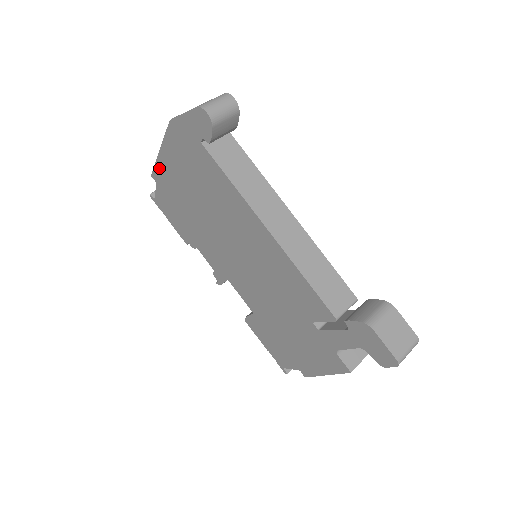
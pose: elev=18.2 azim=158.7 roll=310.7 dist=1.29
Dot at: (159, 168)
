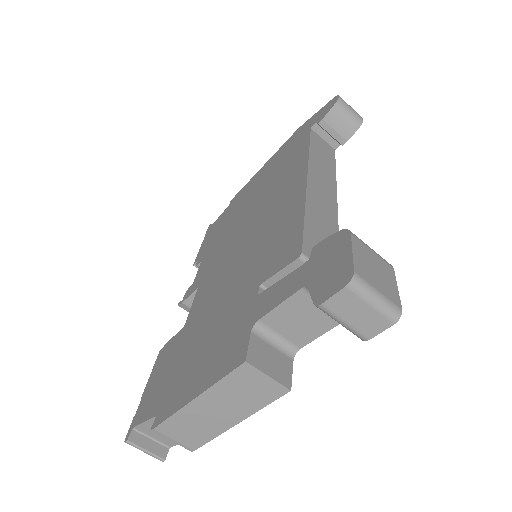
Dot at: (246, 186)
